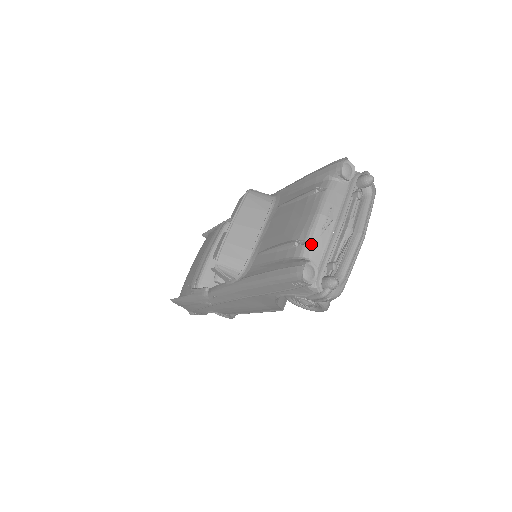
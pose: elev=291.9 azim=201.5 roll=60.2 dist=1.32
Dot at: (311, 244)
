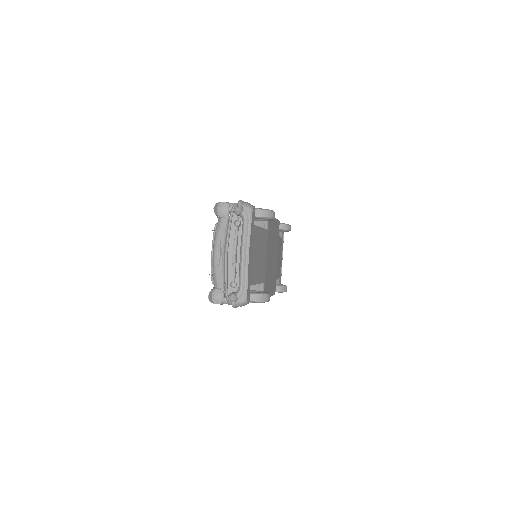
Dot at: (215, 276)
